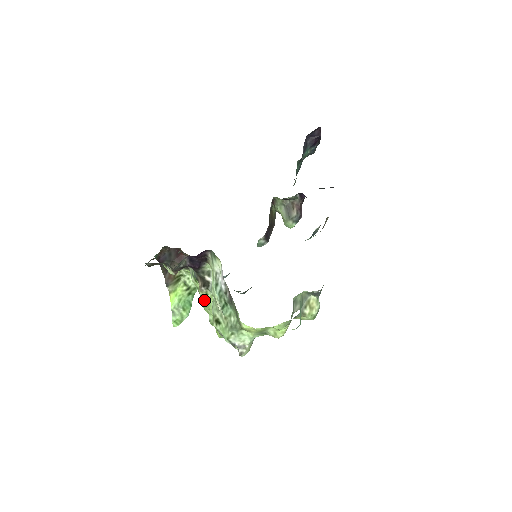
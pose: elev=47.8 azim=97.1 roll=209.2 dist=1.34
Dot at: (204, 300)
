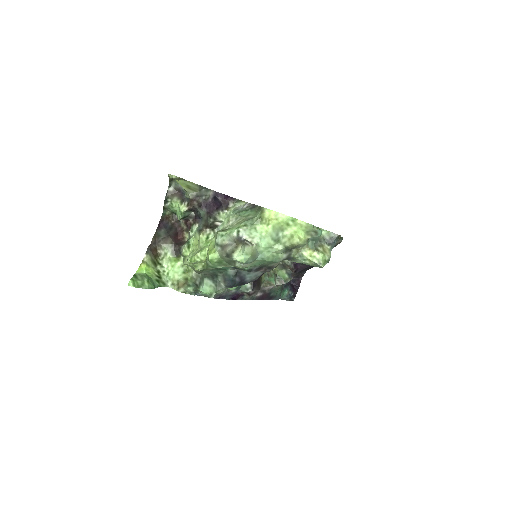
Dot at: (194, 253)
